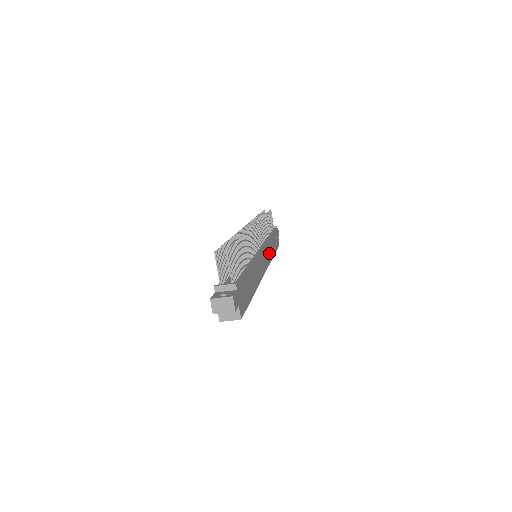
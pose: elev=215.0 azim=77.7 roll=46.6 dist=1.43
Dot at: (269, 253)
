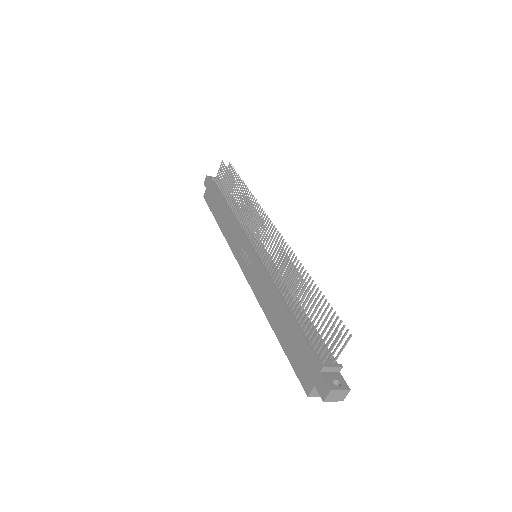
Dot at: occluded
